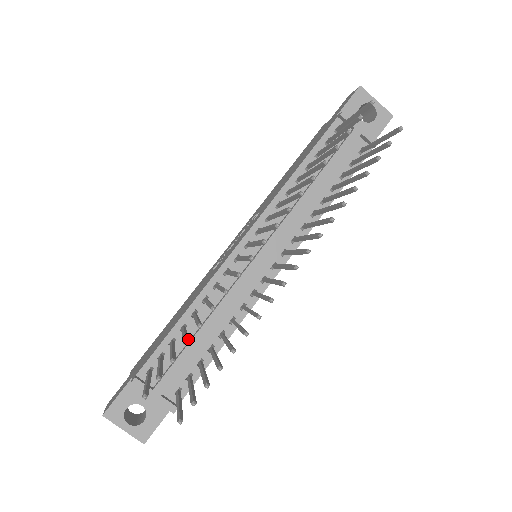
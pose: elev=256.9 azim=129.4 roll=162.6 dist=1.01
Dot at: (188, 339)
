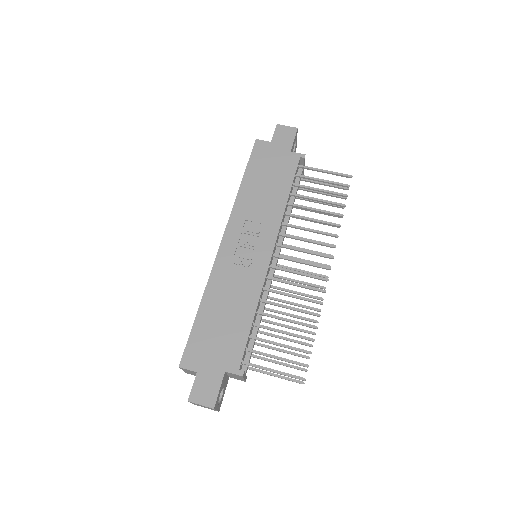
Dot at: (303, 336)
